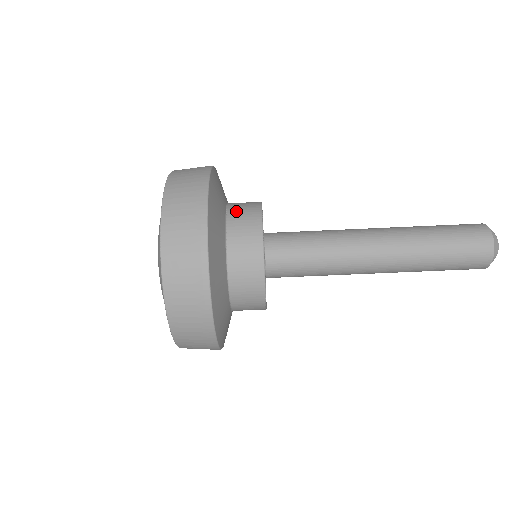
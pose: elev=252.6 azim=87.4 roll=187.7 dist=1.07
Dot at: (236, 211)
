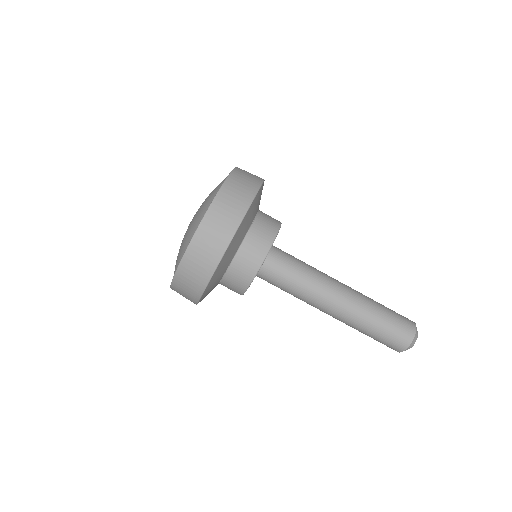
Dot at: (265, 214)
